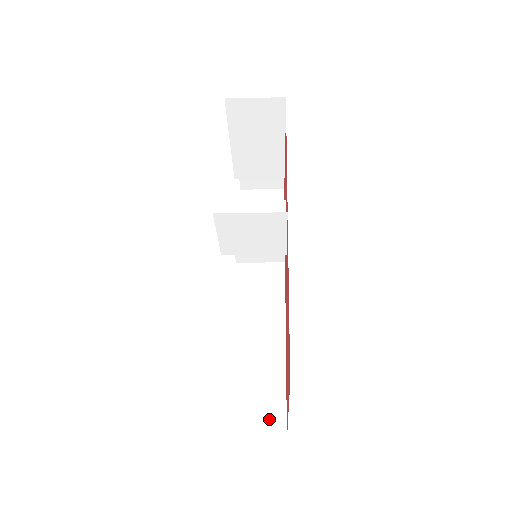
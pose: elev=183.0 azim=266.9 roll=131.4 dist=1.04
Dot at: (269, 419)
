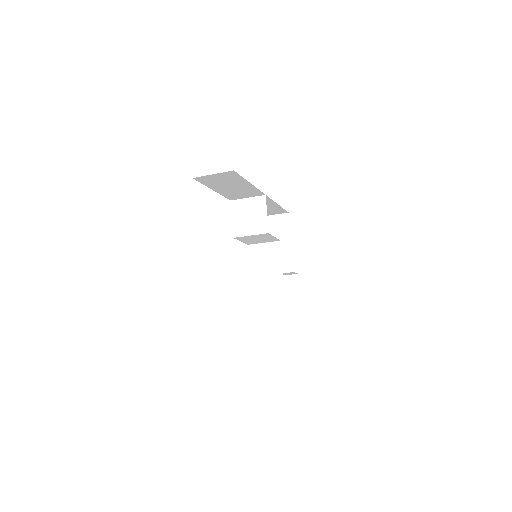
Dot at: occluded
